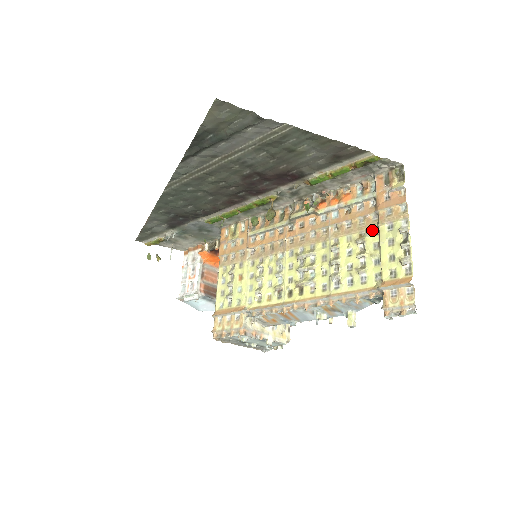
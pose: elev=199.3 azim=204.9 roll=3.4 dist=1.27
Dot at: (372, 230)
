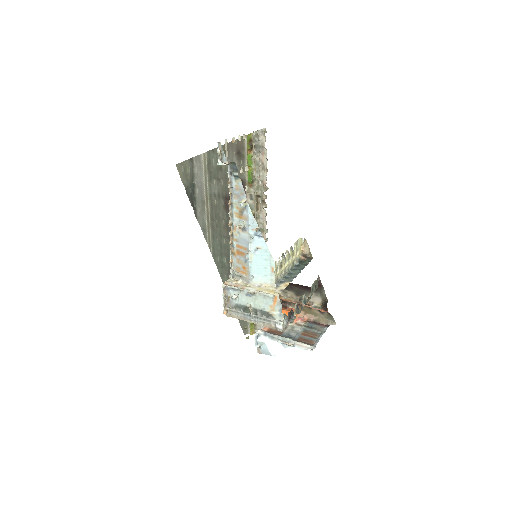
Dot at: occluded
